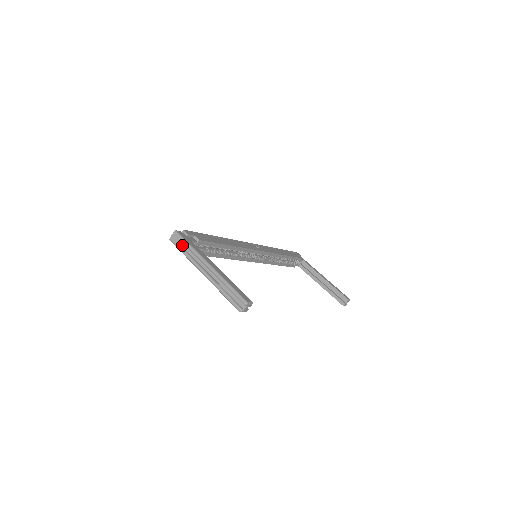
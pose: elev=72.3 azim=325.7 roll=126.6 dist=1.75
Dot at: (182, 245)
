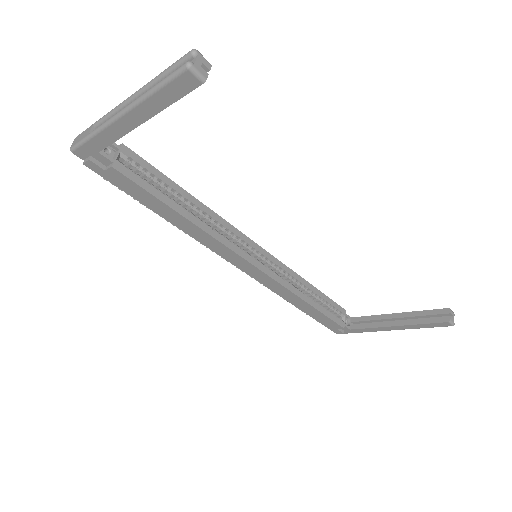
Dot at: (87, 131)
